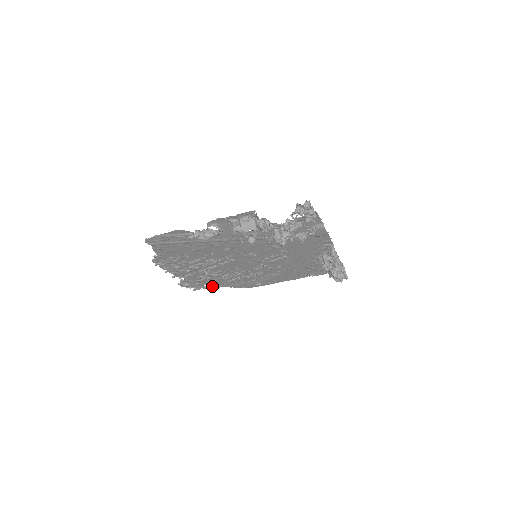
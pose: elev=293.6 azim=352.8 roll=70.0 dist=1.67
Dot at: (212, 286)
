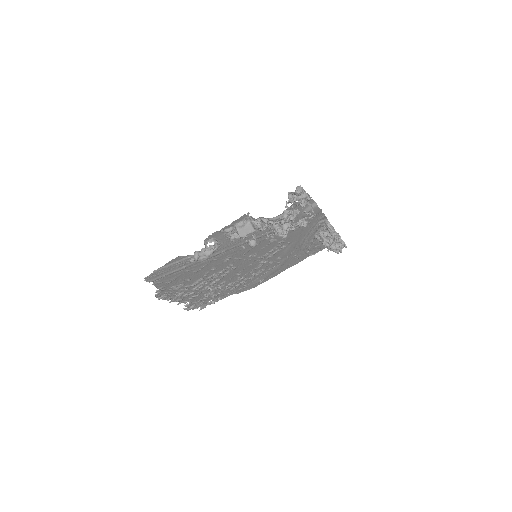
Dot at: (217, 299)
